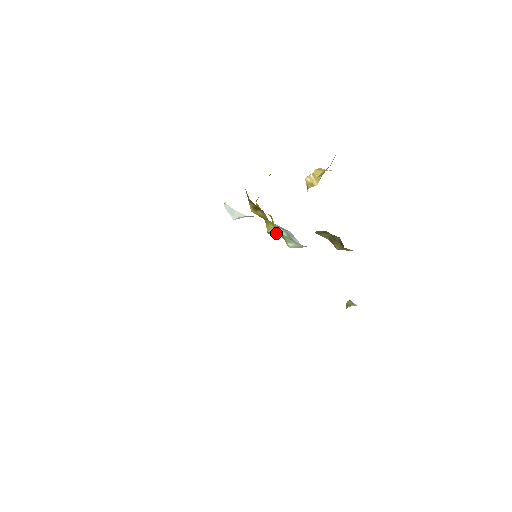
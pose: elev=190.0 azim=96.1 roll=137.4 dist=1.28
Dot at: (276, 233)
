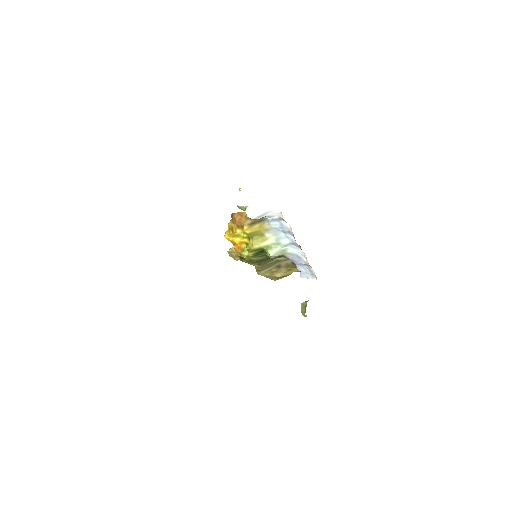
Dot at: (260, 246)
